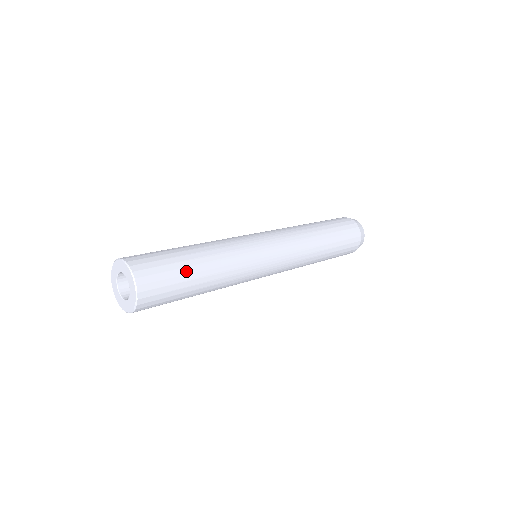
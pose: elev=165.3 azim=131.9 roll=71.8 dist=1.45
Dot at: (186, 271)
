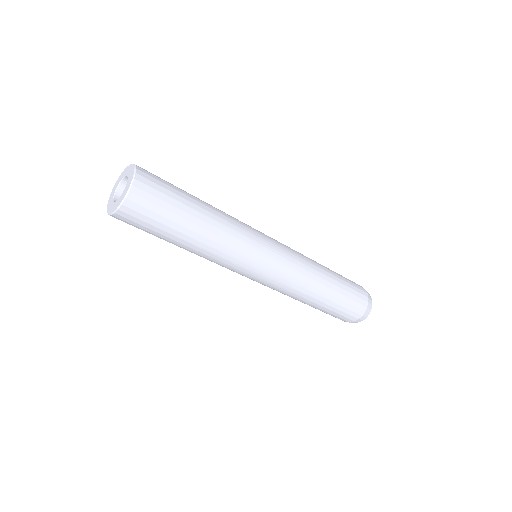
Dot at: (181, 214)
